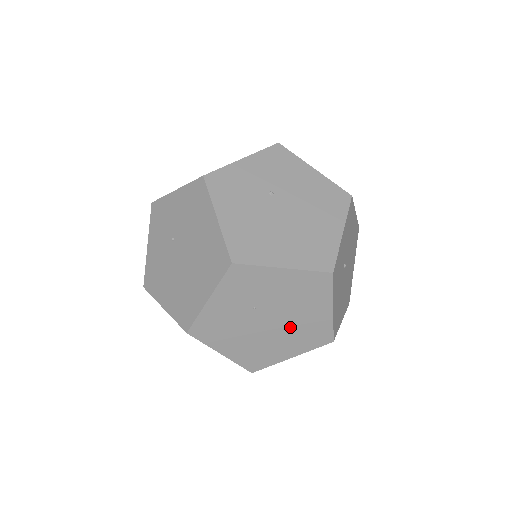
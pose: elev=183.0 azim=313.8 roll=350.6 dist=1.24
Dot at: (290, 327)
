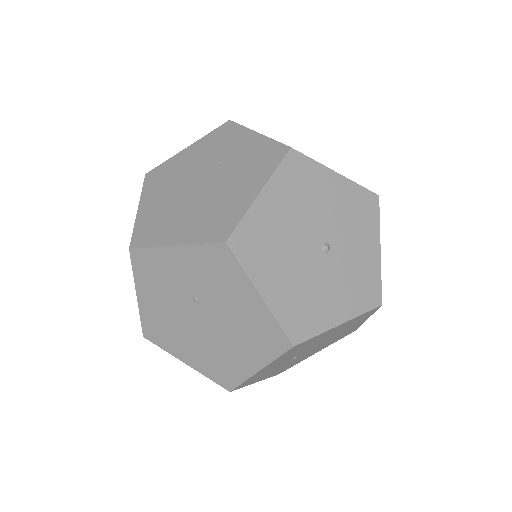
Dot at: occluded
